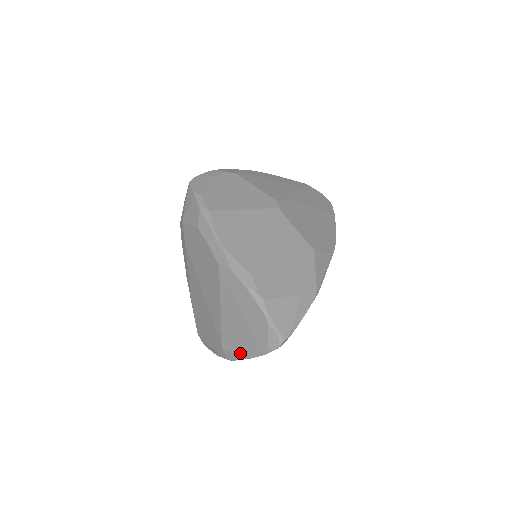
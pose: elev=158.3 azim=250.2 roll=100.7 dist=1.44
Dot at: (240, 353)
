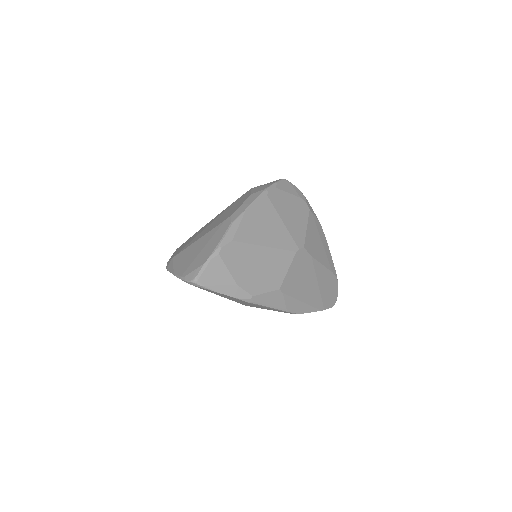
Dot at: (174, 267)
